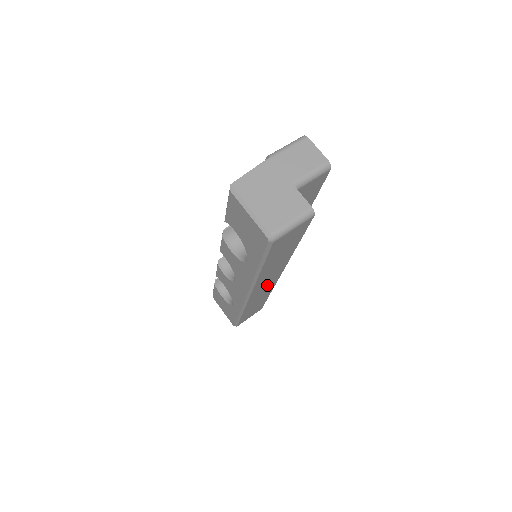
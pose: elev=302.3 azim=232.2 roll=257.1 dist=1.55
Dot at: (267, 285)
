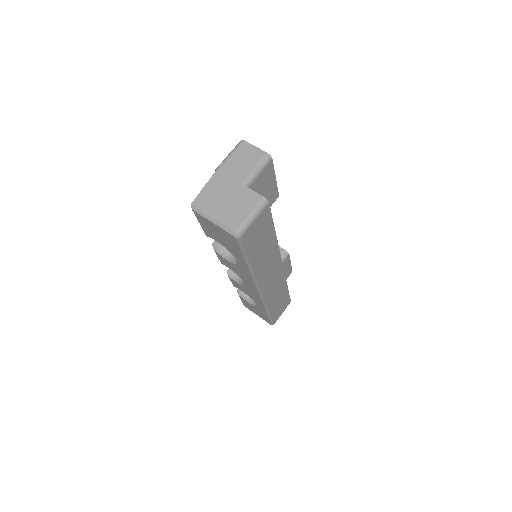
Dot at: (274, 277)
